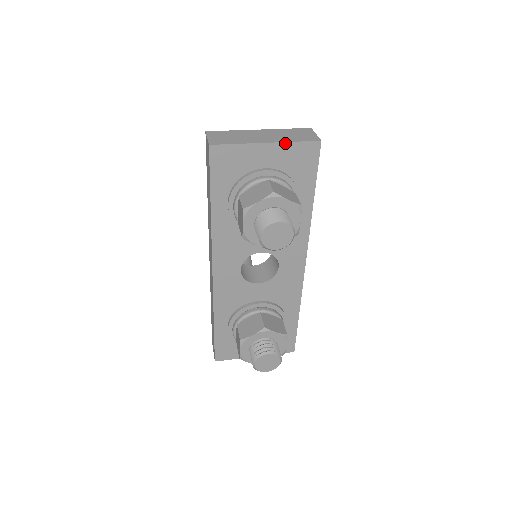
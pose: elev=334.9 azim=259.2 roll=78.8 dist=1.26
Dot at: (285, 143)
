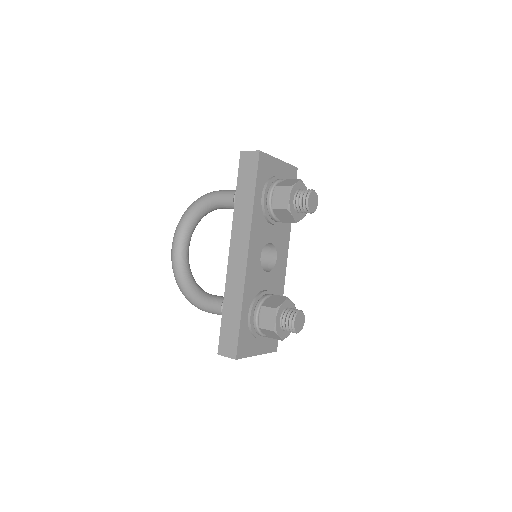
Dot at: (286, 163)
